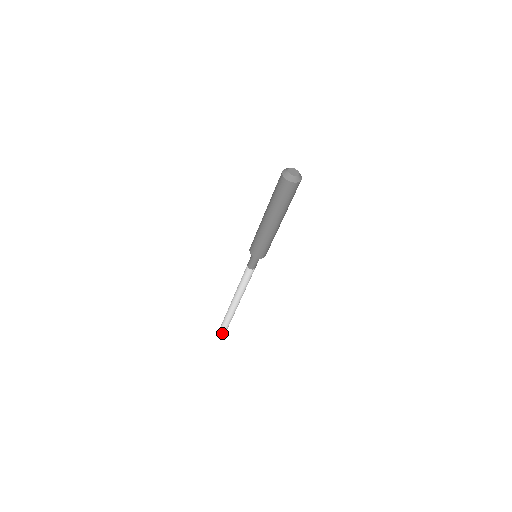
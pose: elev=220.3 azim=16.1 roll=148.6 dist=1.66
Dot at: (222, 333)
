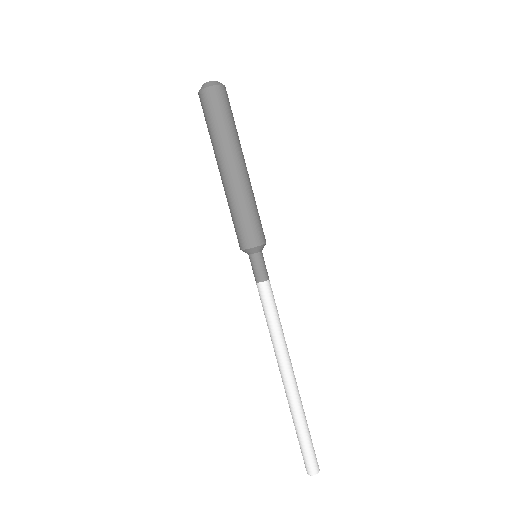
Dot at: (309, 469)
